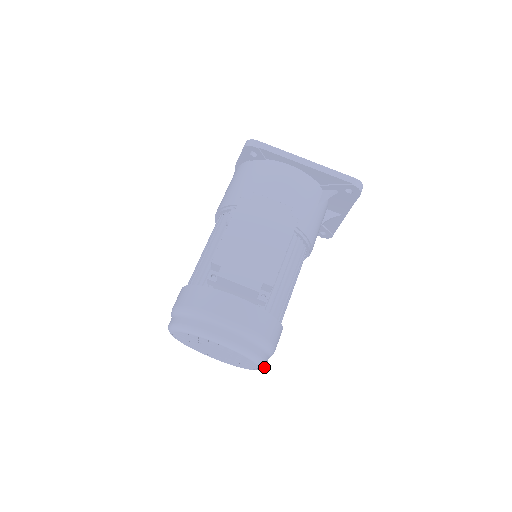
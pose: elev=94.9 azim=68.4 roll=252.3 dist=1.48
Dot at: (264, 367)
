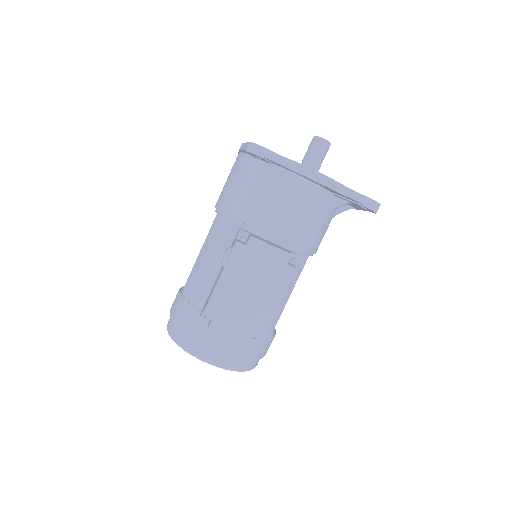
Dot at: occluded
